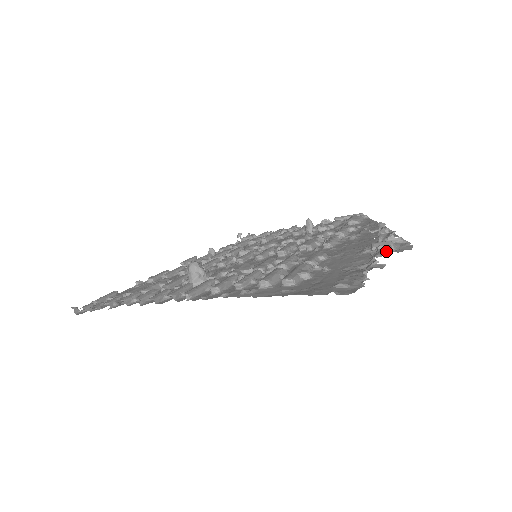
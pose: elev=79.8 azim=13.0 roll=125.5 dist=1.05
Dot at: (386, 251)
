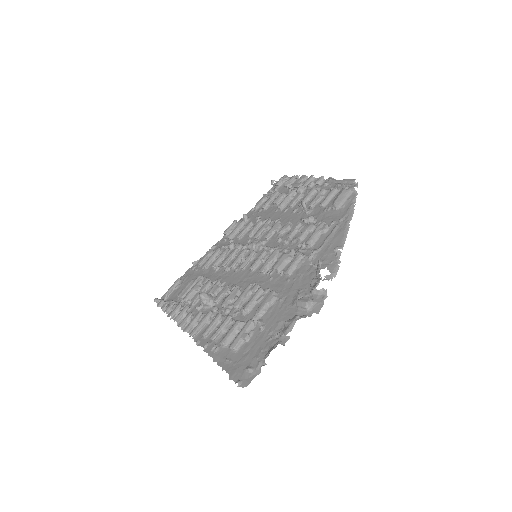
Dot at: (287, 331)
